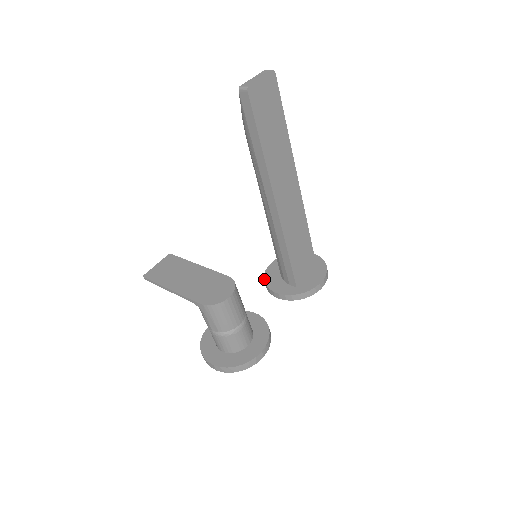
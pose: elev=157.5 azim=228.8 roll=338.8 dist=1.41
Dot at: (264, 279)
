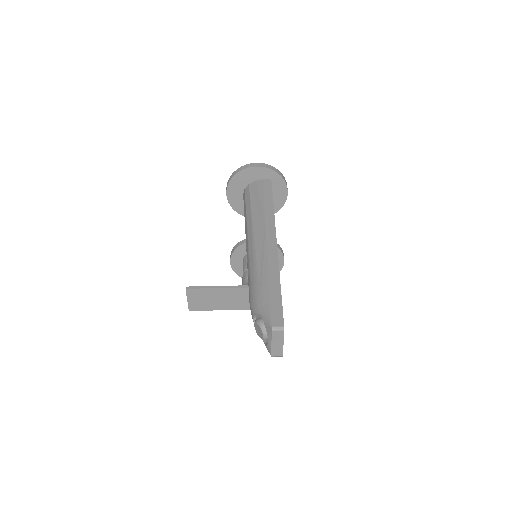
Dot at: occluded
